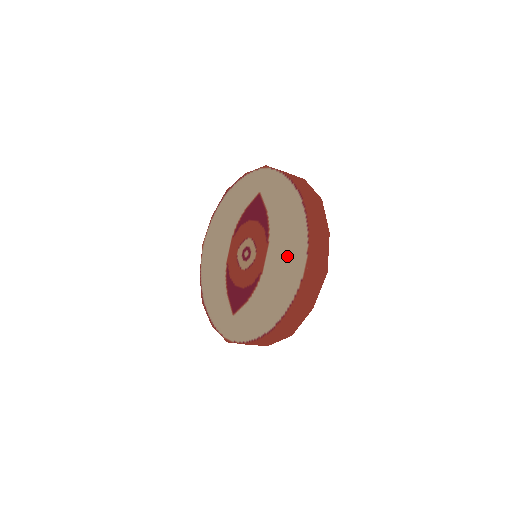
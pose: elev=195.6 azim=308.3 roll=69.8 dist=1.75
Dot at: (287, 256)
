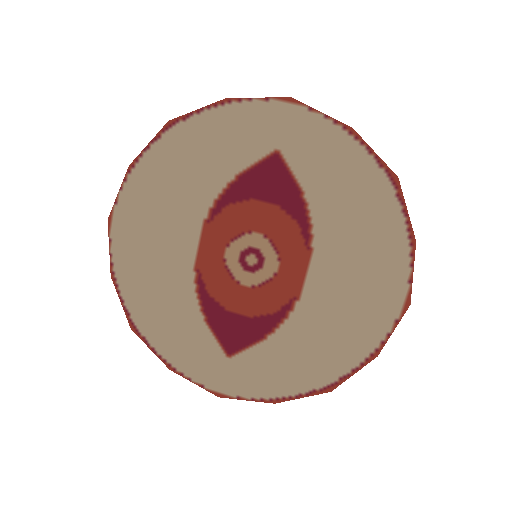
Dot at: (362, 280)
